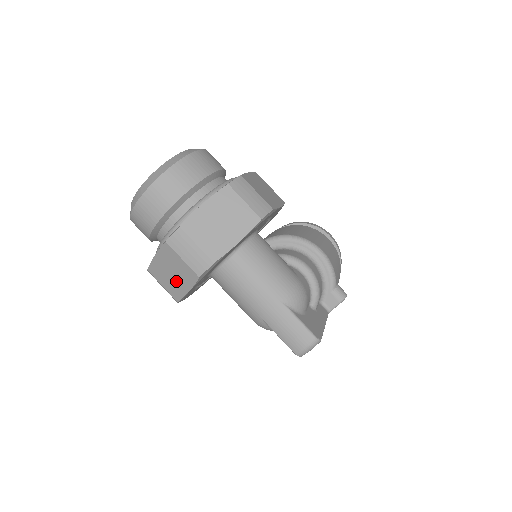
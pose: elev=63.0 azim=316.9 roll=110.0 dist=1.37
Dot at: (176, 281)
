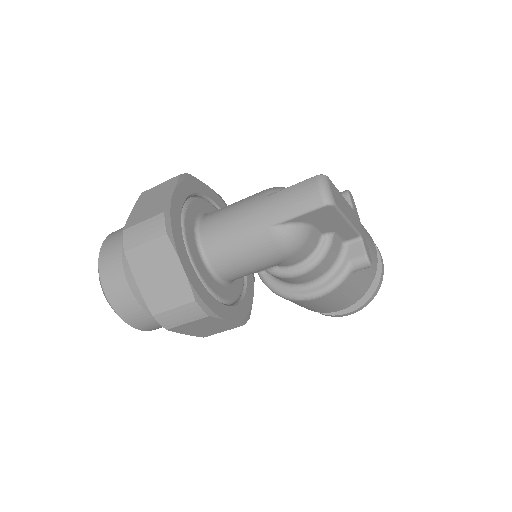
Dot at: (169, 278)
